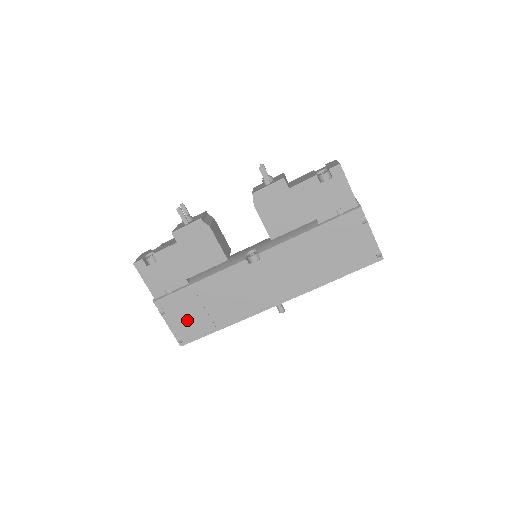
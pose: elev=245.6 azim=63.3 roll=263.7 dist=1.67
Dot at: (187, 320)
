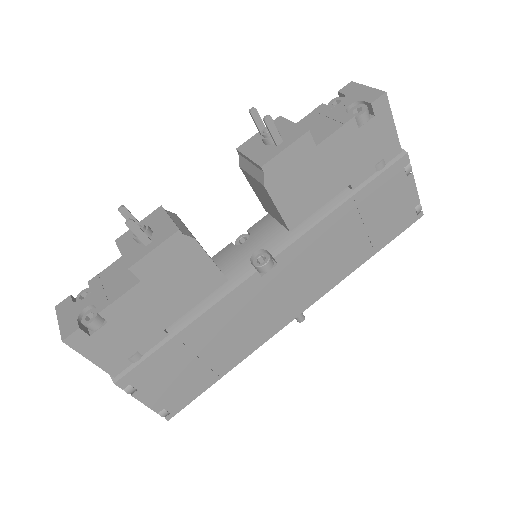
Dot at: (174, 385)
